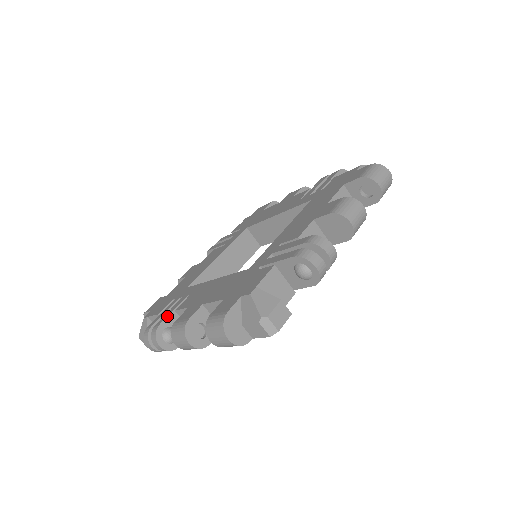
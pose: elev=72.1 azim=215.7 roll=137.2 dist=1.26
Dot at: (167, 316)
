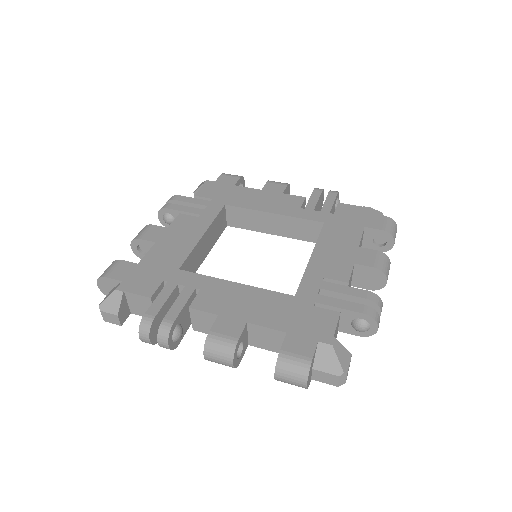
Dot at: (180, 312)
